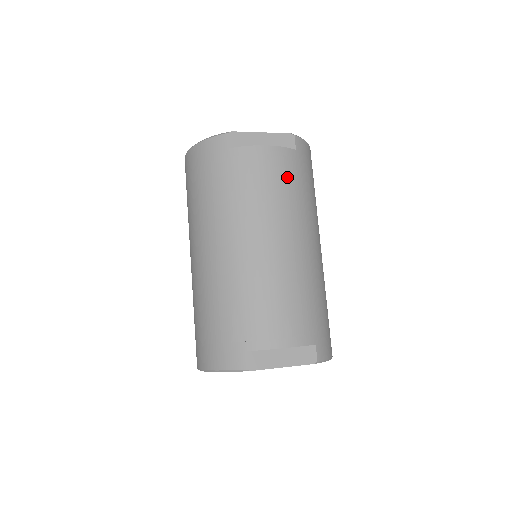
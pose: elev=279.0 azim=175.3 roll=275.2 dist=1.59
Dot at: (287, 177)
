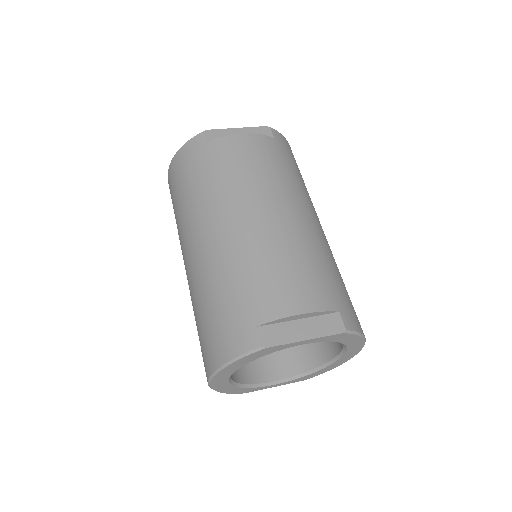
Dot at: (269, 157)
